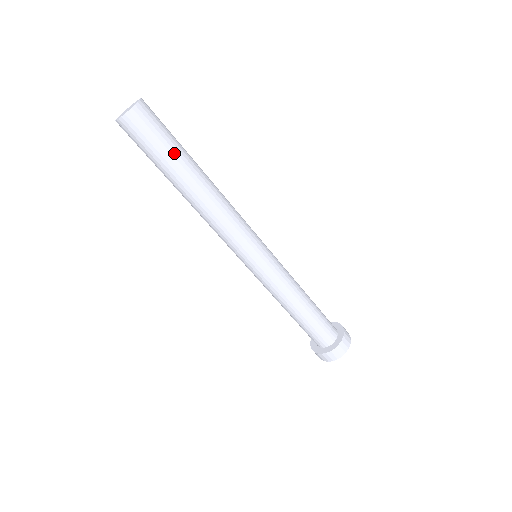
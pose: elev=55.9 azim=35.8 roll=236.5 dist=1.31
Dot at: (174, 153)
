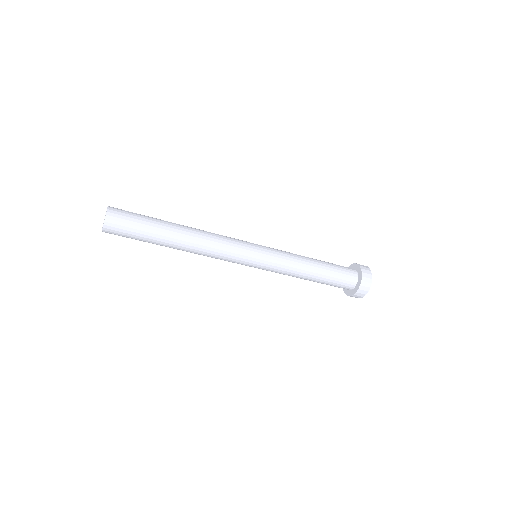
Dot at: (151, 227)
